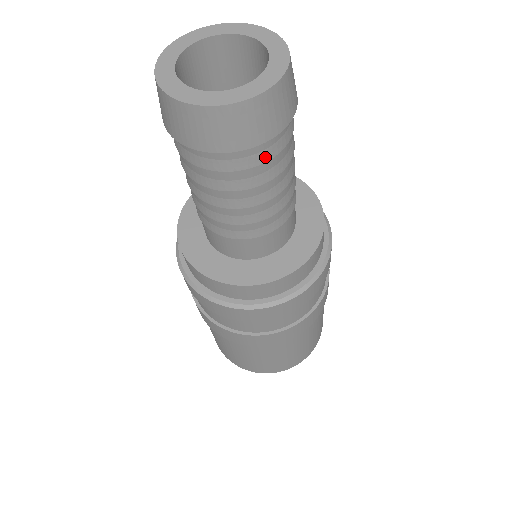
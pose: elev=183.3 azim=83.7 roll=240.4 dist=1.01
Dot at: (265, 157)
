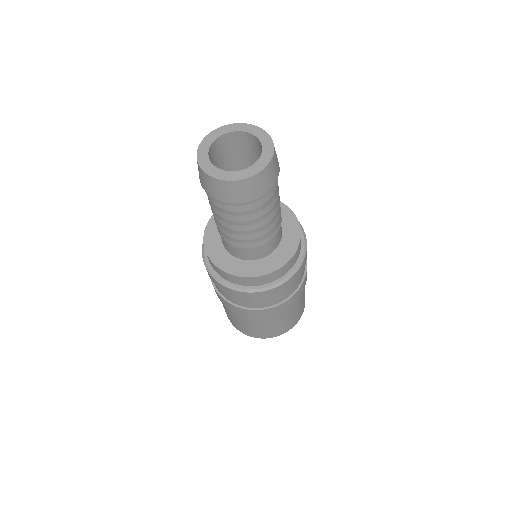
Dot at: (256, 205)
